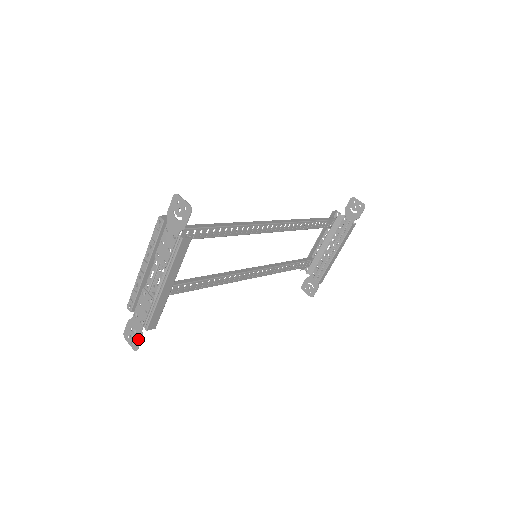
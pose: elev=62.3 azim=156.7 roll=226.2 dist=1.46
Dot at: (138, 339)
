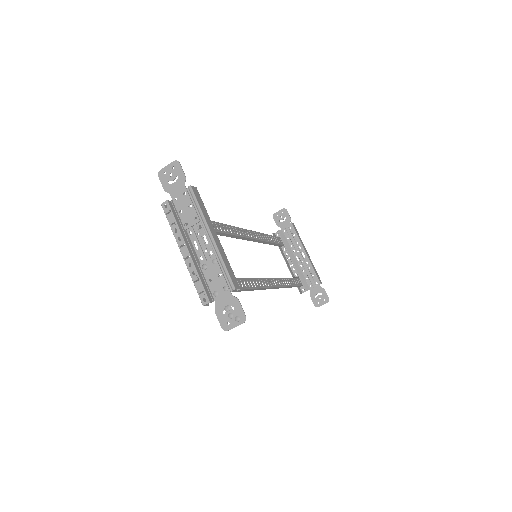
Dot at: (237, 307)
